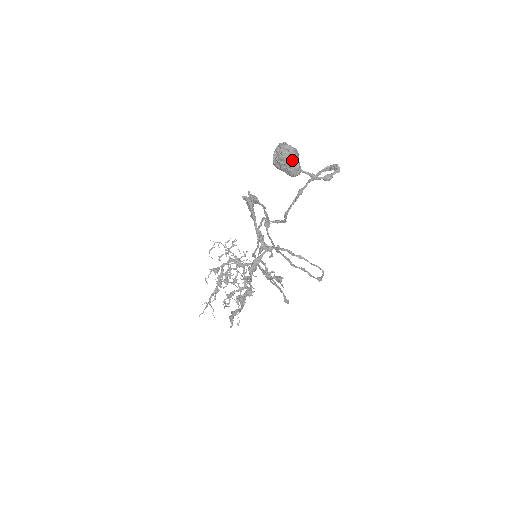
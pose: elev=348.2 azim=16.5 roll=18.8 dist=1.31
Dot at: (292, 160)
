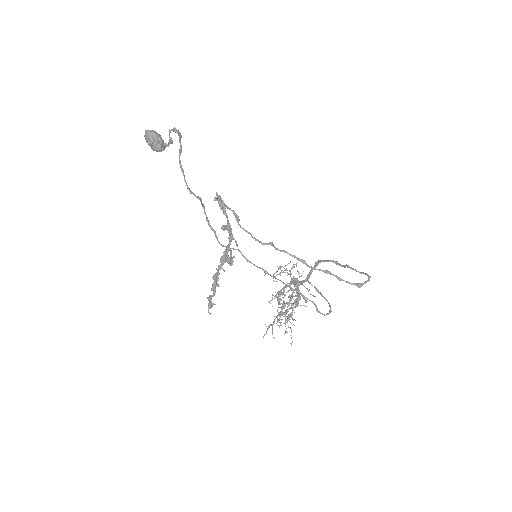
Dot at: (149, 139)
